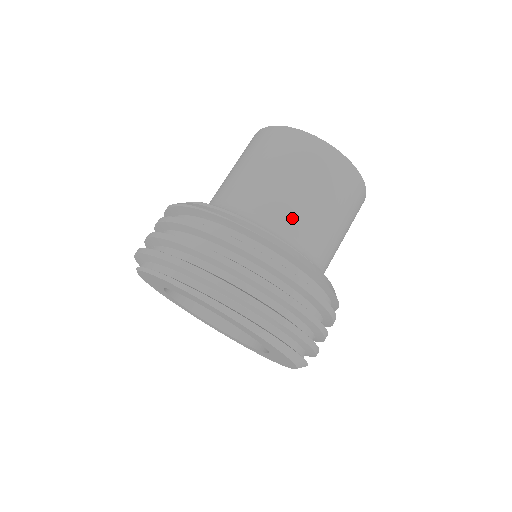
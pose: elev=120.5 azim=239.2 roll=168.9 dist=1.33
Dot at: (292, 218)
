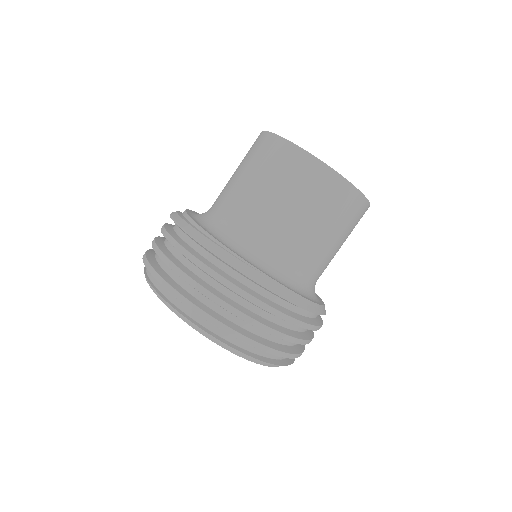
Dot at: (255, 227)
